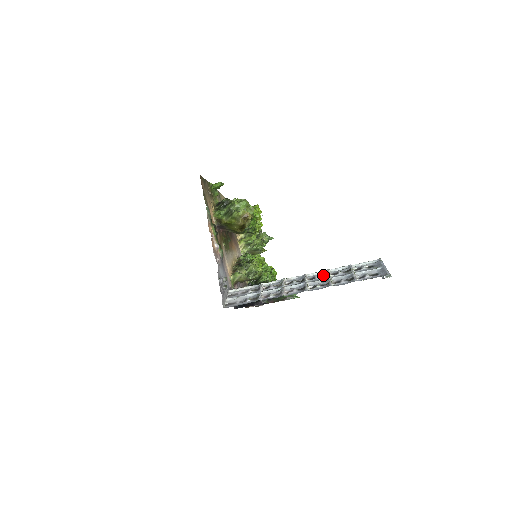
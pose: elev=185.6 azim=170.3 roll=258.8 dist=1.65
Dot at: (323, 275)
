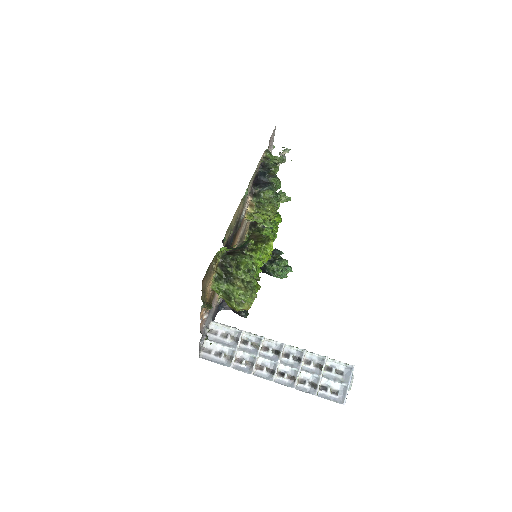
Dot at: (298, 357)
